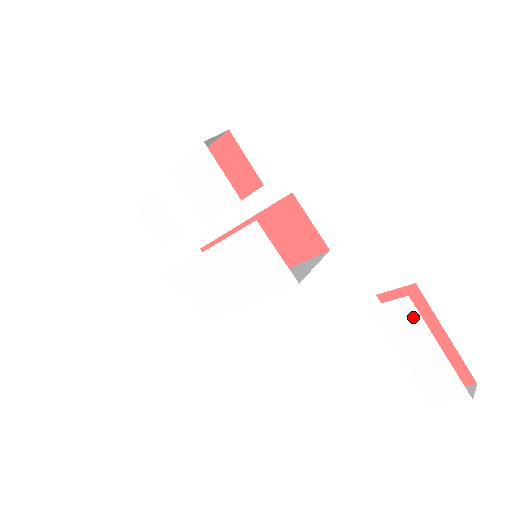
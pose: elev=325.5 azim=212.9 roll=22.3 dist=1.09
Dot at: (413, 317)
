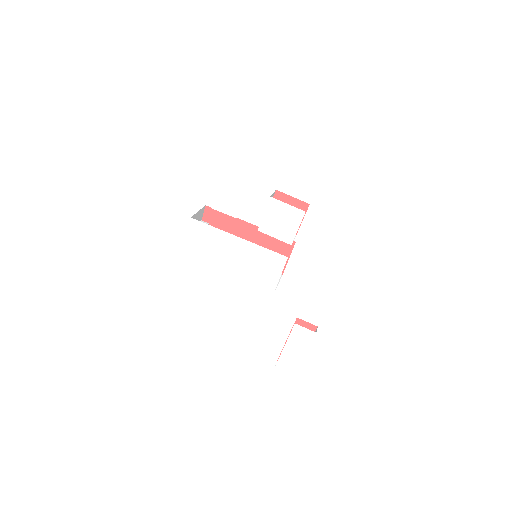
Dot at: (308, 339)
